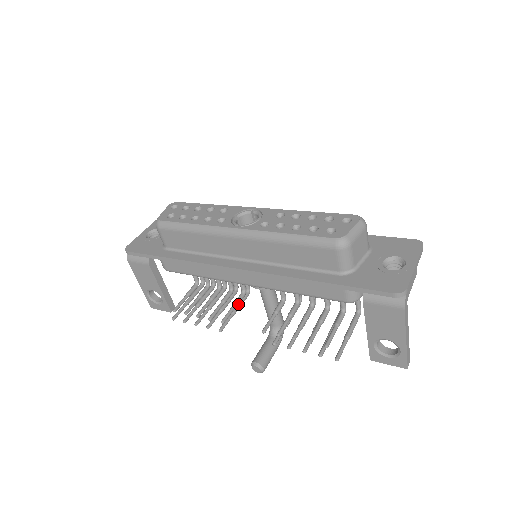
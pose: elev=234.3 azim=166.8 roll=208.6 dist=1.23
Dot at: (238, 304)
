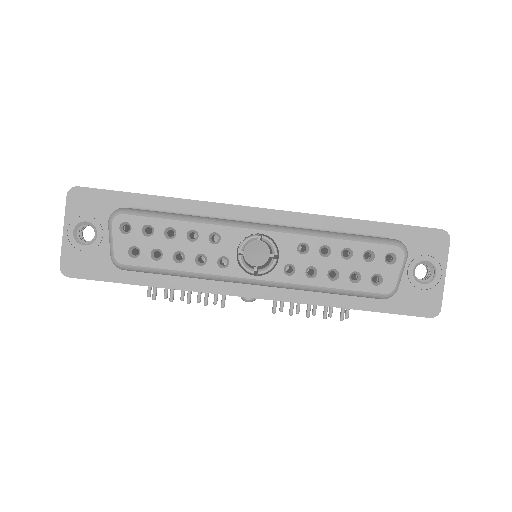
Dot at: occluded
